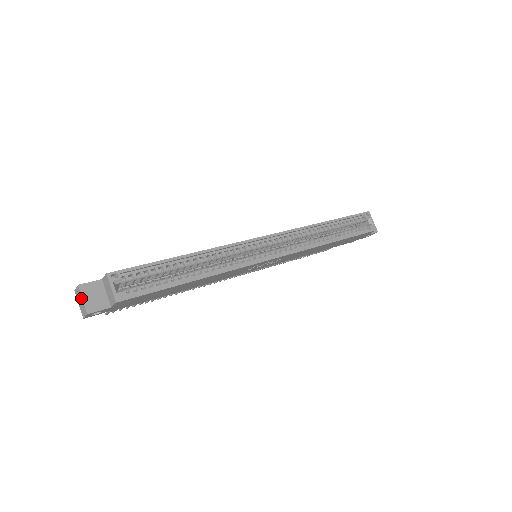
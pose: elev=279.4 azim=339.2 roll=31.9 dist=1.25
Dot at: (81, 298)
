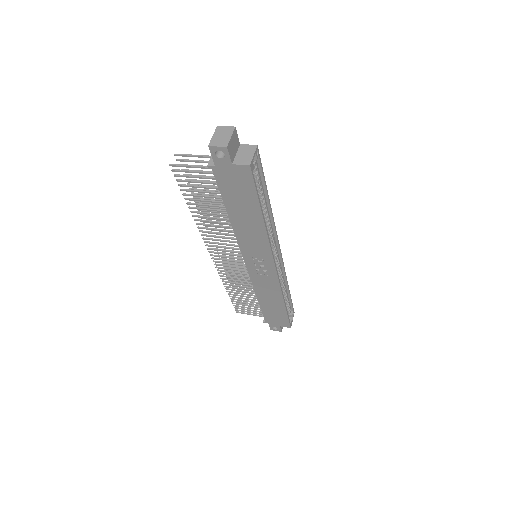
Dot at: (229, 135)
